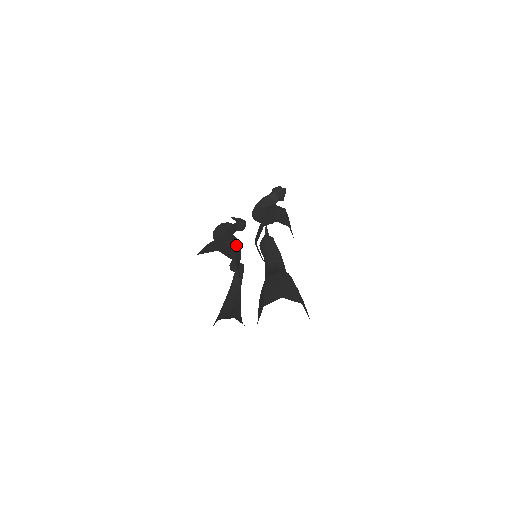
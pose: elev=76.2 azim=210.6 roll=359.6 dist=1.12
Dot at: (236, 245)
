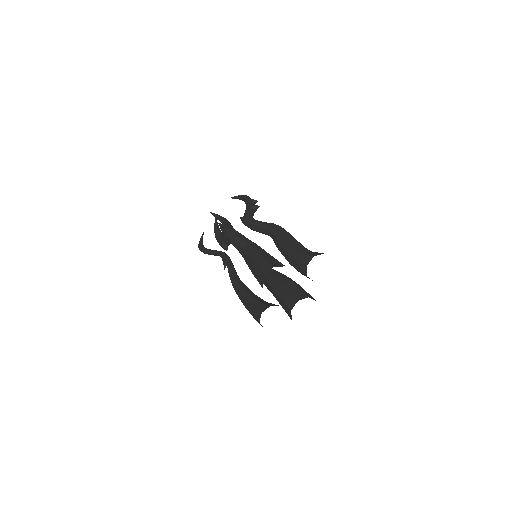
Dot at: occluded
